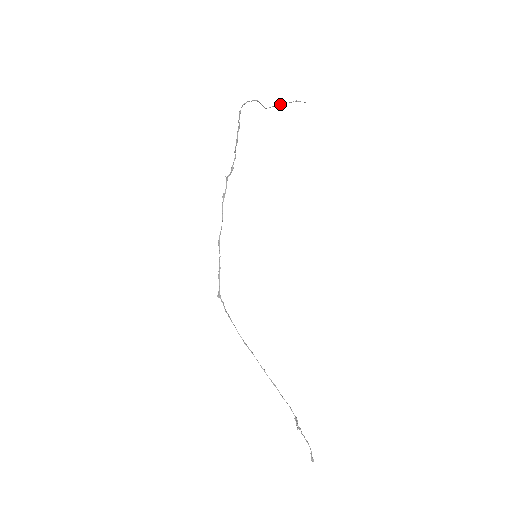
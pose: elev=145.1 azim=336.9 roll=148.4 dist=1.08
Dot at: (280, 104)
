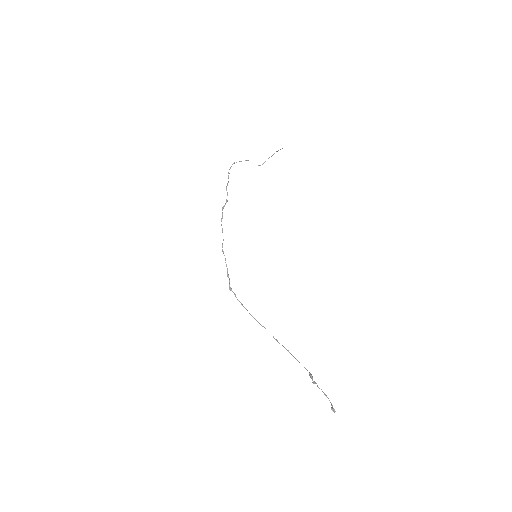
Dot at: occluded
